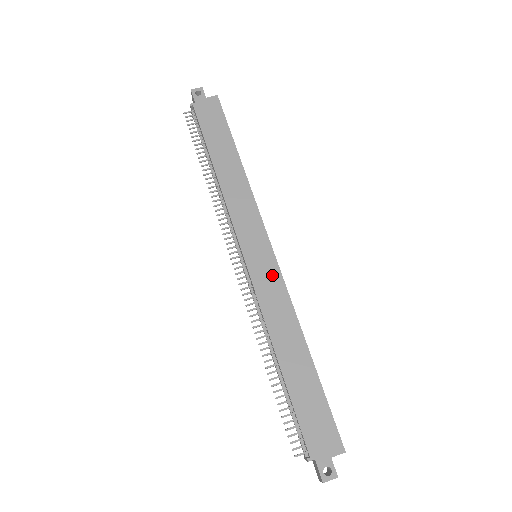
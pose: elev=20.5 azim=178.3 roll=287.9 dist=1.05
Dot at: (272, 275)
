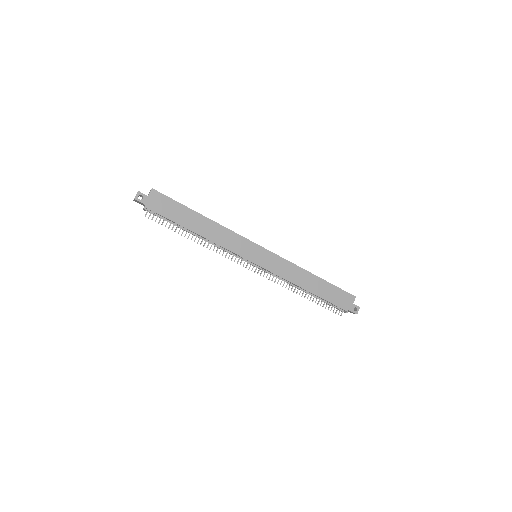
Dot at: (274, 259)
